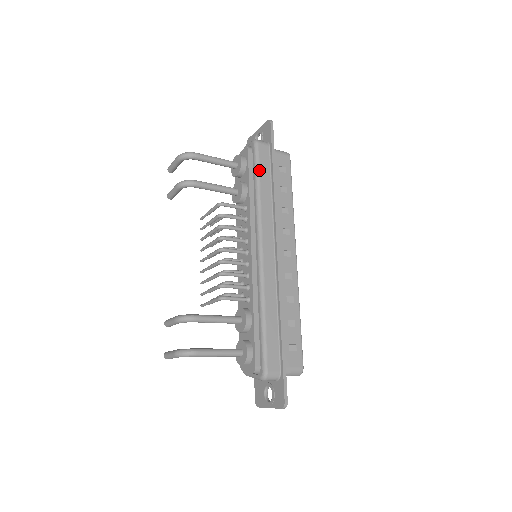
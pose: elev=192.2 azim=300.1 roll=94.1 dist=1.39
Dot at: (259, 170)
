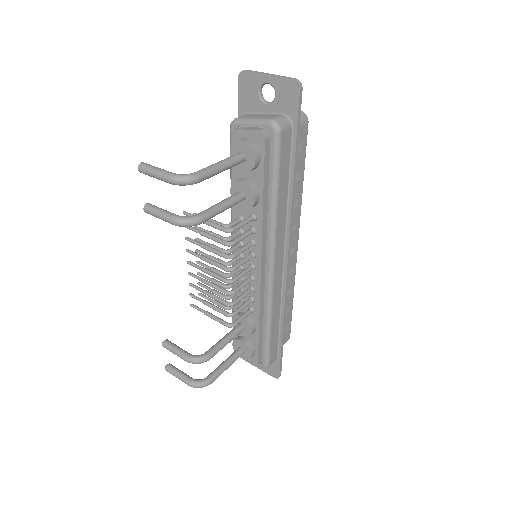
Dot at: (279, 175)
